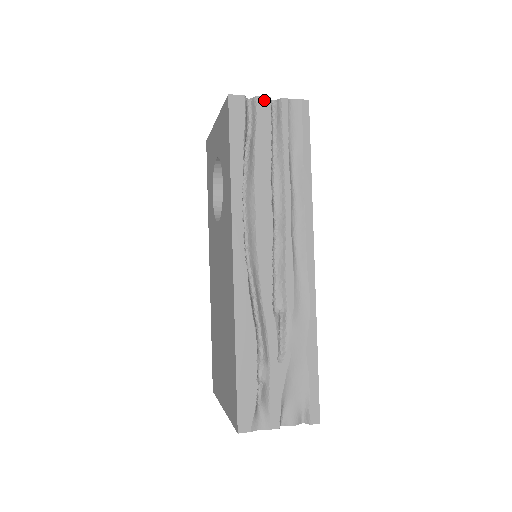
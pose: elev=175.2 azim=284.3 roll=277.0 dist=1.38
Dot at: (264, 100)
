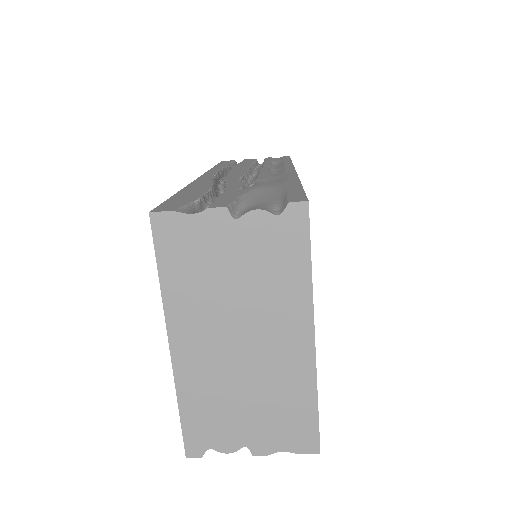
Dot at: occluded
